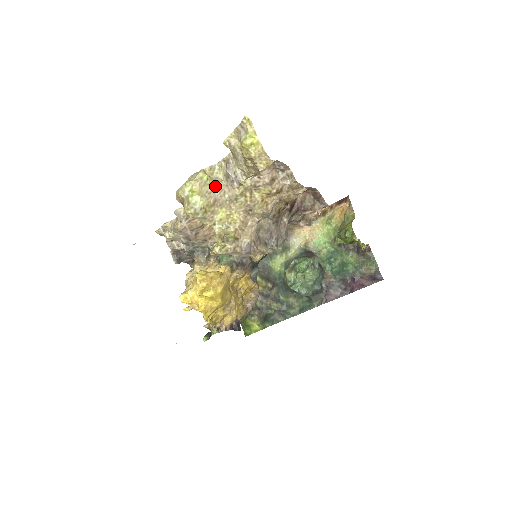
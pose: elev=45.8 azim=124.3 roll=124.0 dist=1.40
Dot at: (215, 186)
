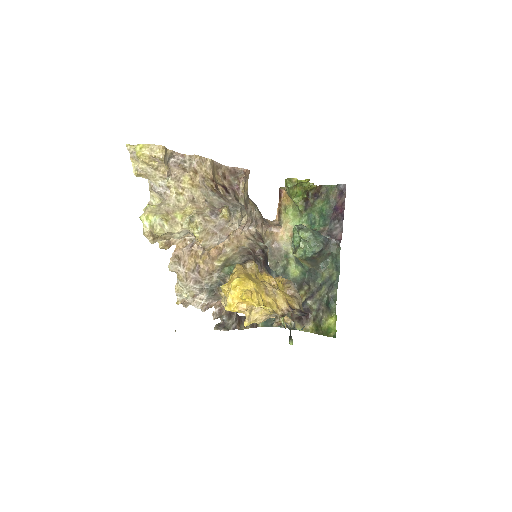
Dot at: (159, 206)
